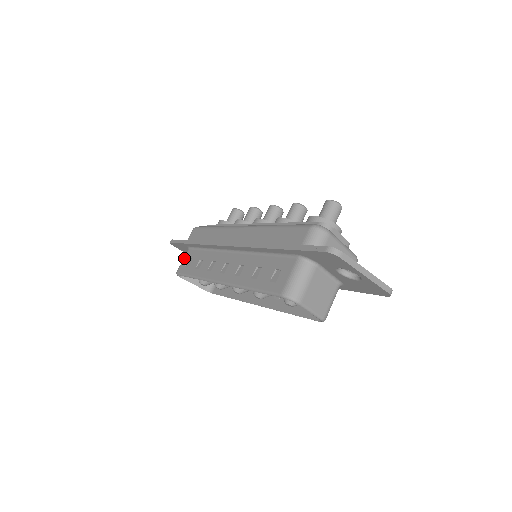
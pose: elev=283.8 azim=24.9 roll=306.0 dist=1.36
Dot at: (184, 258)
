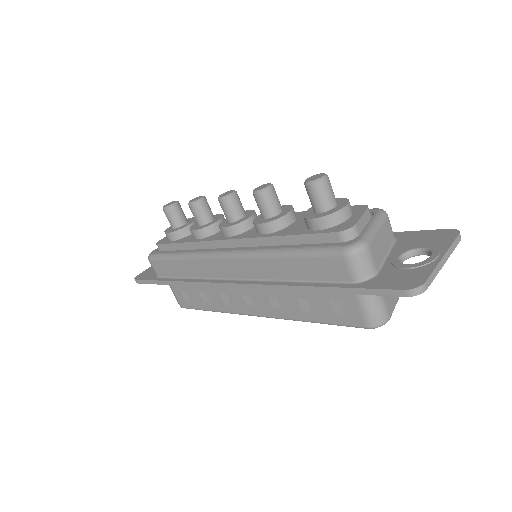
Dot at: (173, 292)
